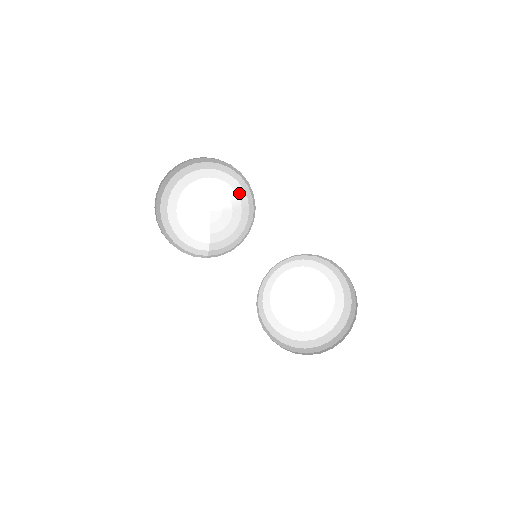
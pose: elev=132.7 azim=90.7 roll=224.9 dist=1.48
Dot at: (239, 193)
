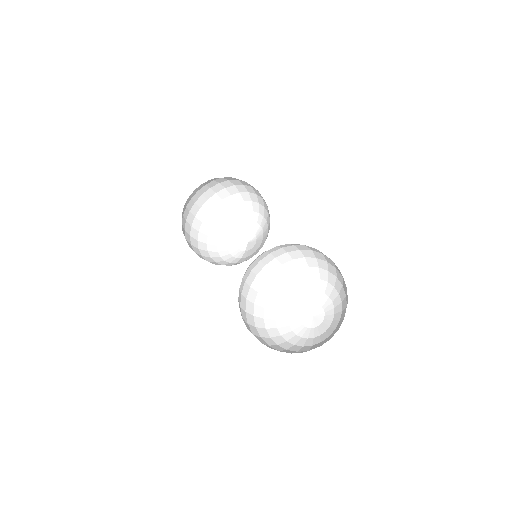
Dot at: (267, 219)
